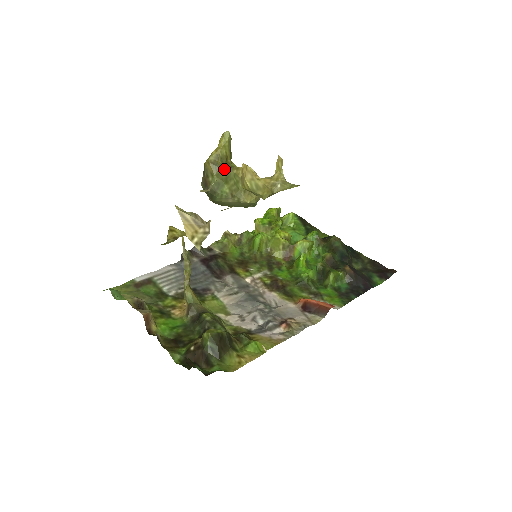
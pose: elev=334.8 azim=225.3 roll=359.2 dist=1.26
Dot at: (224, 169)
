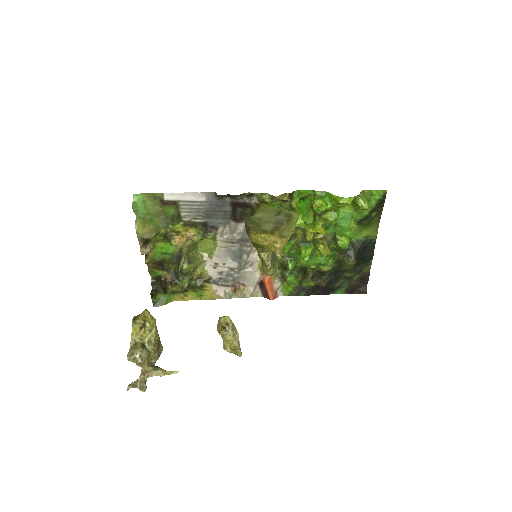
Dot at: (260, 251)
